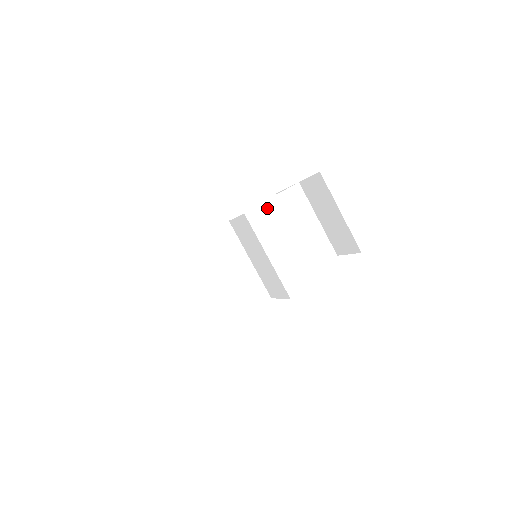
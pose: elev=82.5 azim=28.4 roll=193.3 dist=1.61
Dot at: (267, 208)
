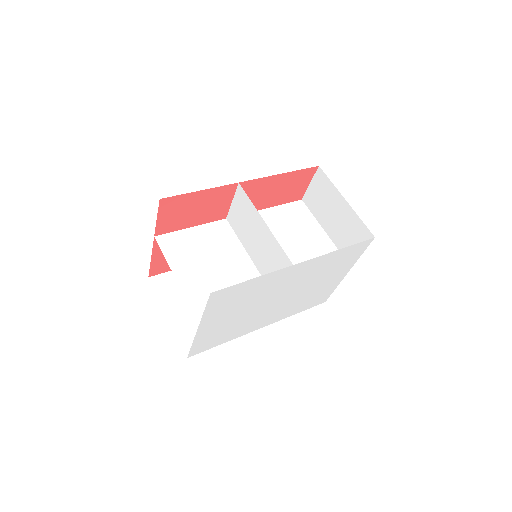
Dot at: (268, 215)
